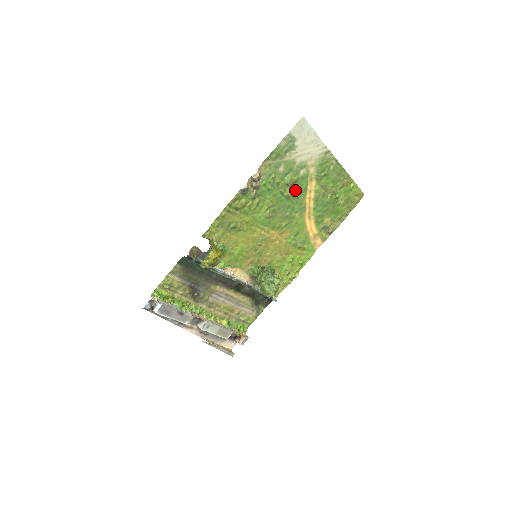
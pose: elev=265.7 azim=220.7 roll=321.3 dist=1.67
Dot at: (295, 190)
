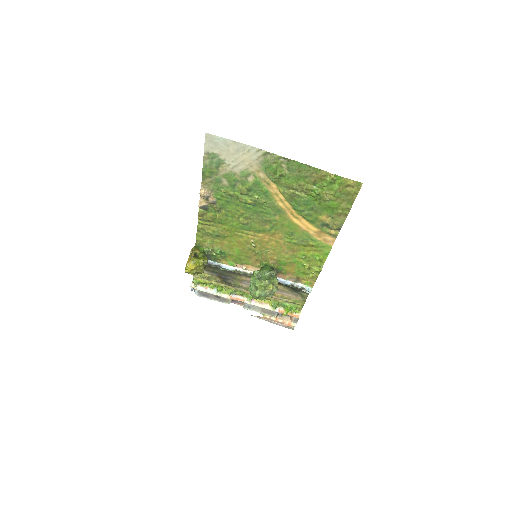
Dot at: (255, 197)
